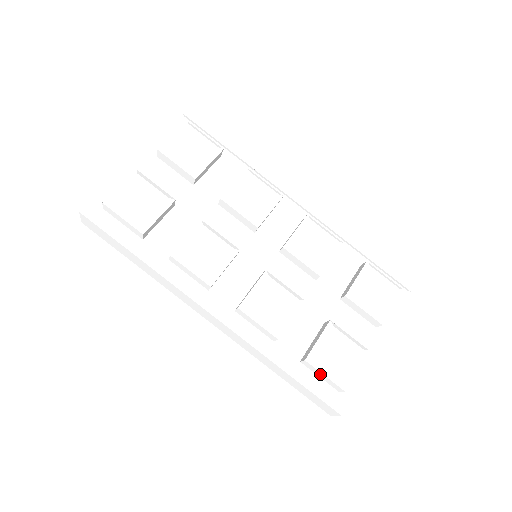
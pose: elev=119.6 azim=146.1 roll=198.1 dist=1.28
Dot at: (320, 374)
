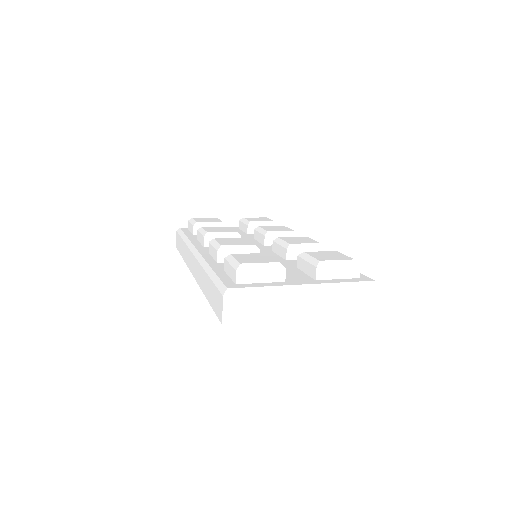
Dot at: (229, 268)
